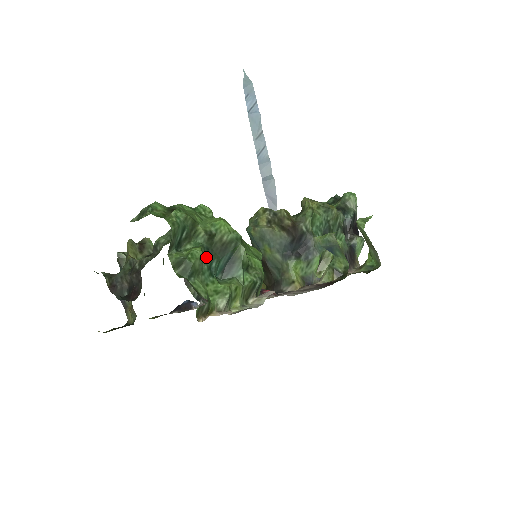
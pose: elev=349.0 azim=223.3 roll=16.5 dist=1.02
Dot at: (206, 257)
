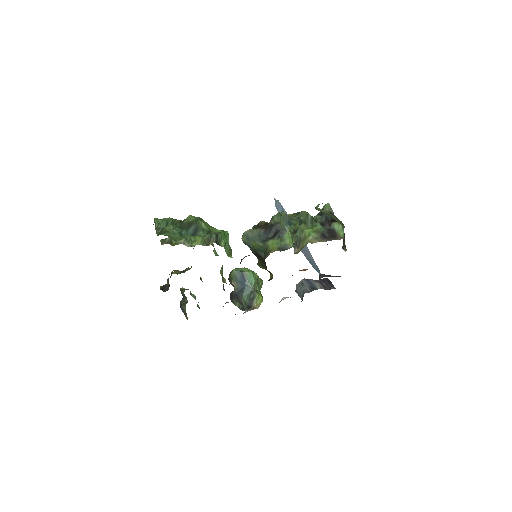
Dot at: (178, 229)
